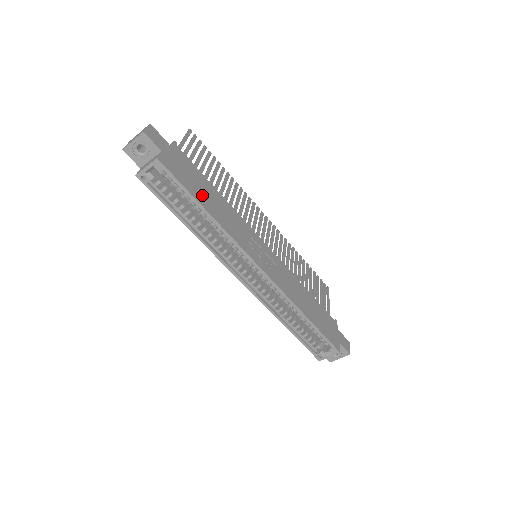
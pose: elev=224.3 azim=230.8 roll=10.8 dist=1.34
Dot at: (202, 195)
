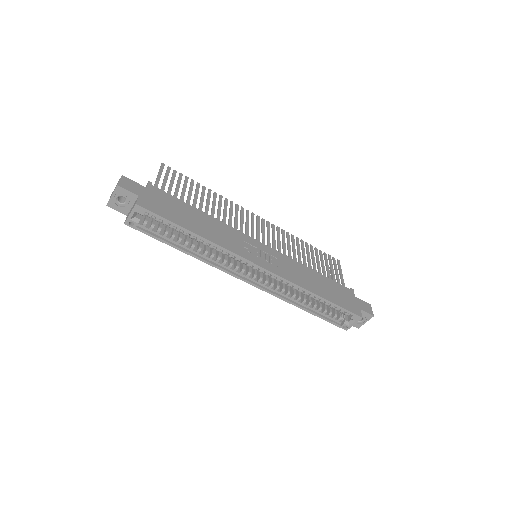
Dot at: (187, 221)
